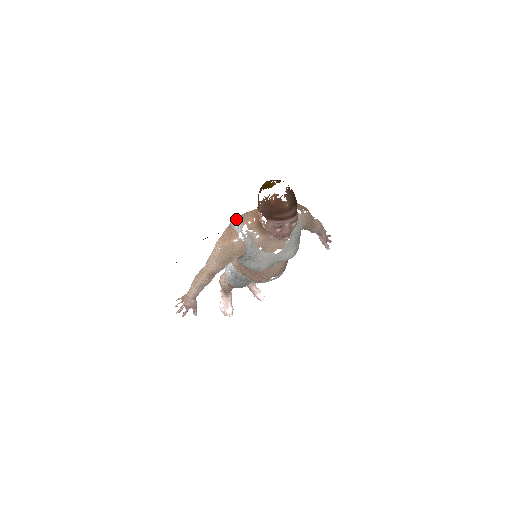
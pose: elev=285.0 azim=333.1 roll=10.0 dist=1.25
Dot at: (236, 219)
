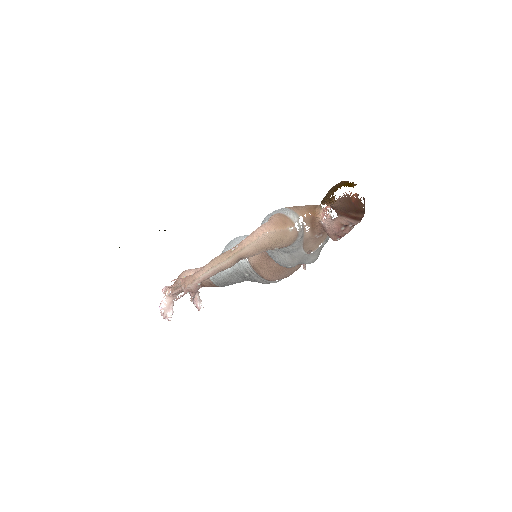
Dot at: (288, 209)
